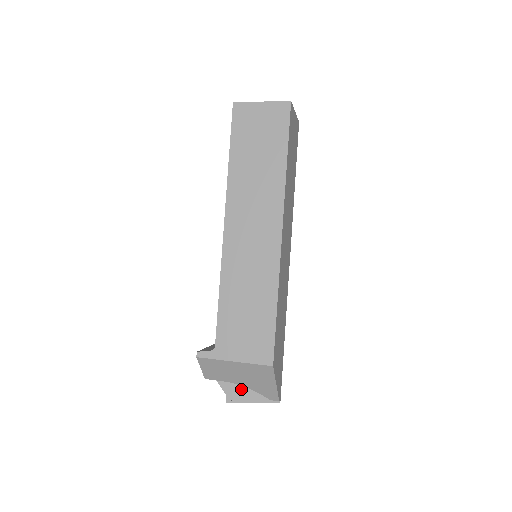
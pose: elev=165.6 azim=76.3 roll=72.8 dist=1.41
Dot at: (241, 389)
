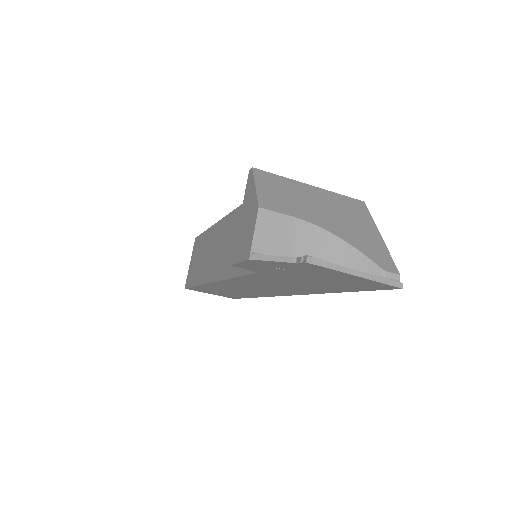
Dot at: occluded
